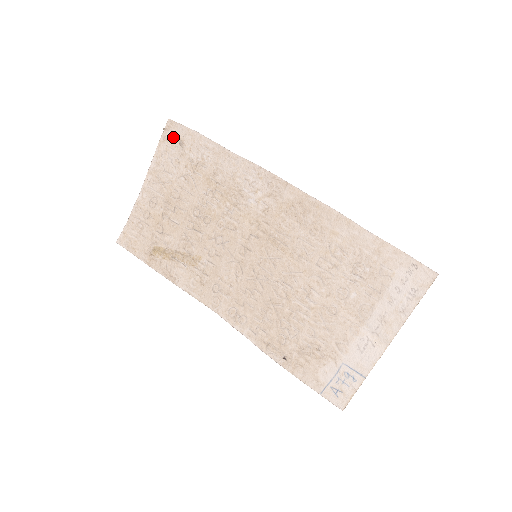
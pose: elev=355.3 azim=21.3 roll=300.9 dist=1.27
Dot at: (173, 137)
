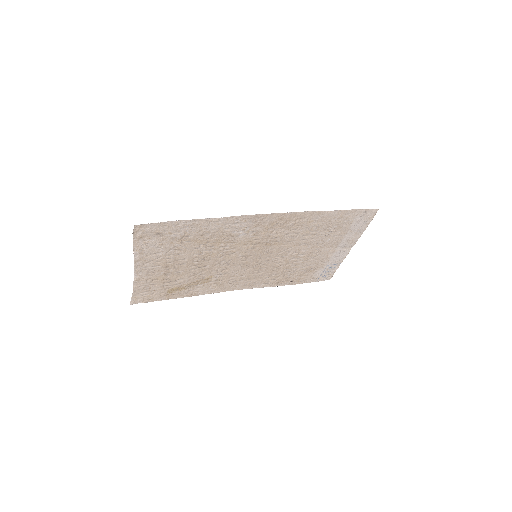
Dot at: (147, 234)
